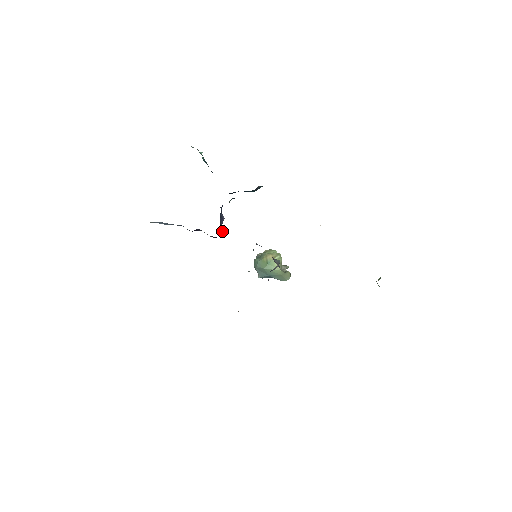
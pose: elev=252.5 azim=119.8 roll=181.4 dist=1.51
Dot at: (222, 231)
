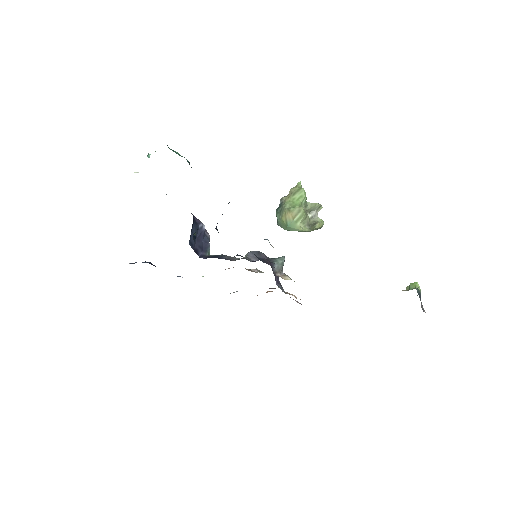
Dot at: (204, 249)
